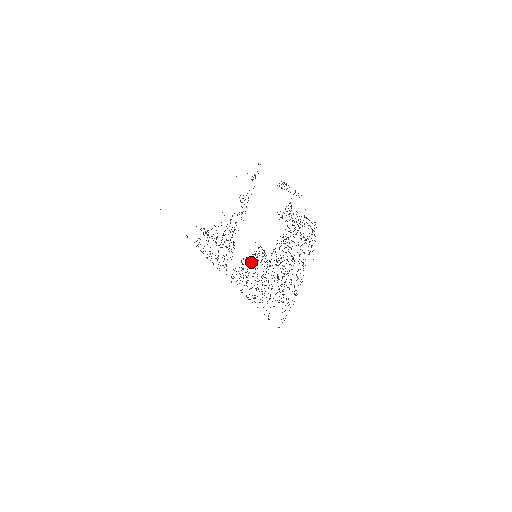
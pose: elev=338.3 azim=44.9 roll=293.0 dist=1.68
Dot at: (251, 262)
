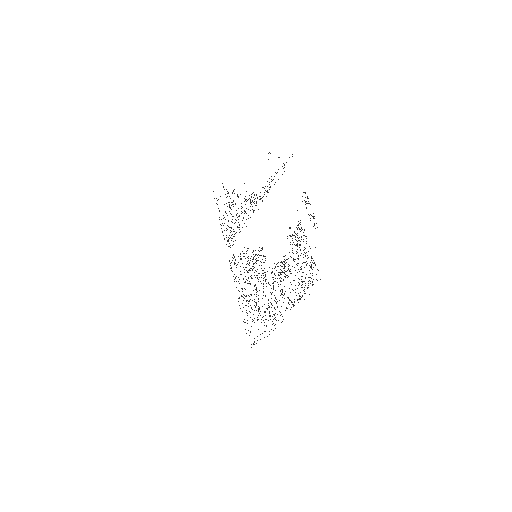
Dot at: (250, 258)
